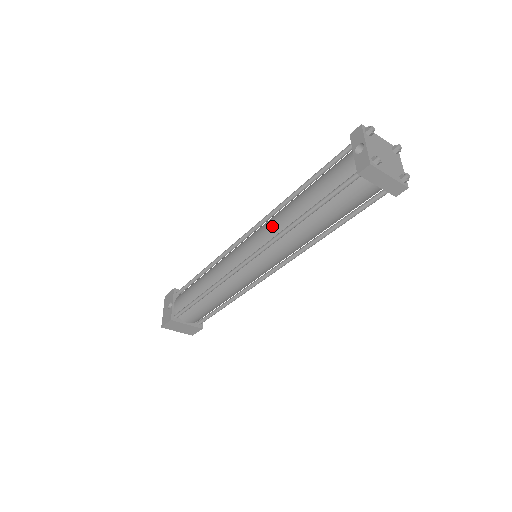
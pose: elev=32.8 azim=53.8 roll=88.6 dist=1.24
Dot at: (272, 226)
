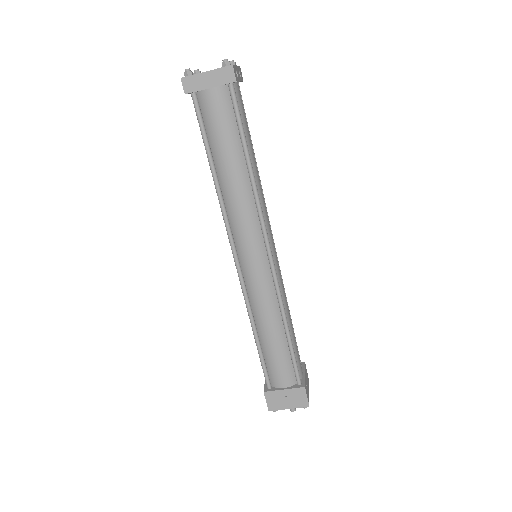
Dot at: occluded
